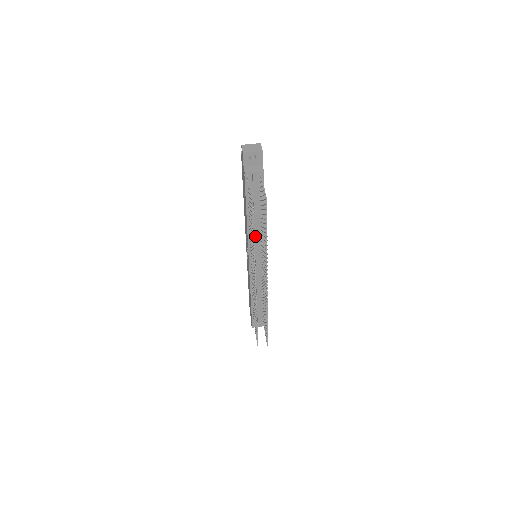
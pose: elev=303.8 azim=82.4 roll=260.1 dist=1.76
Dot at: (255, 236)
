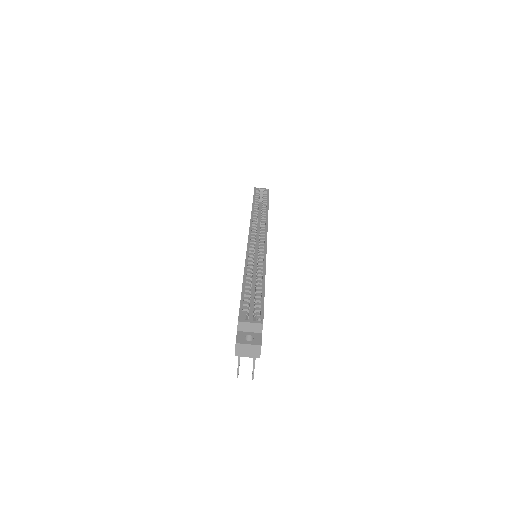
Dot at: occluded
